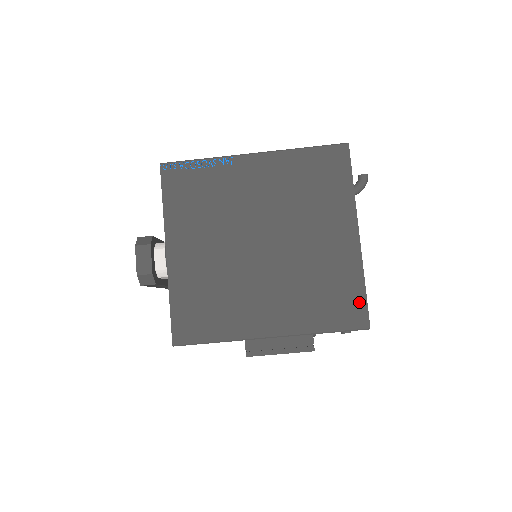
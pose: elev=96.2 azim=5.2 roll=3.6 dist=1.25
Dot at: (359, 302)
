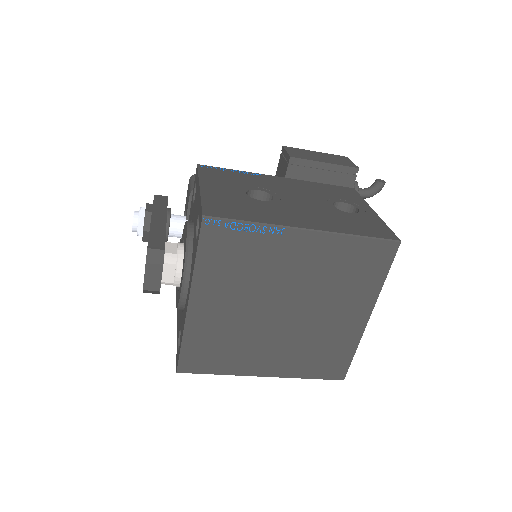
Dot at: (344, 364)
